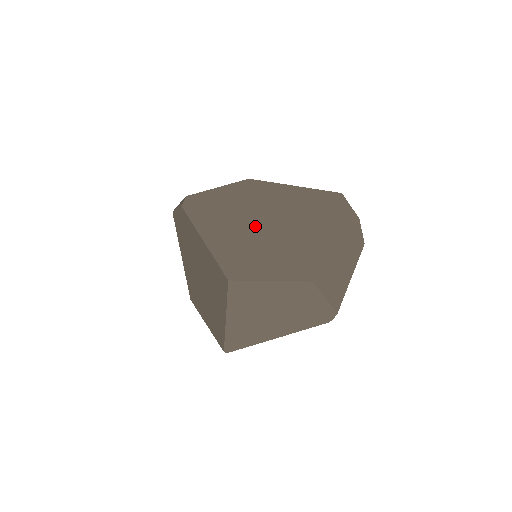
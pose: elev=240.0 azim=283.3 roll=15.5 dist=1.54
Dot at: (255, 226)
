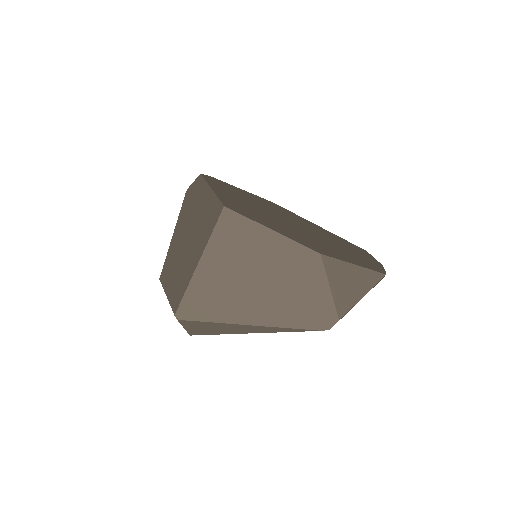
Dot at: (269, 212)
